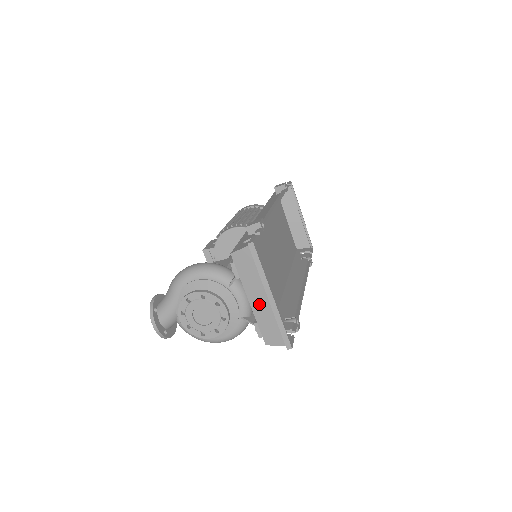
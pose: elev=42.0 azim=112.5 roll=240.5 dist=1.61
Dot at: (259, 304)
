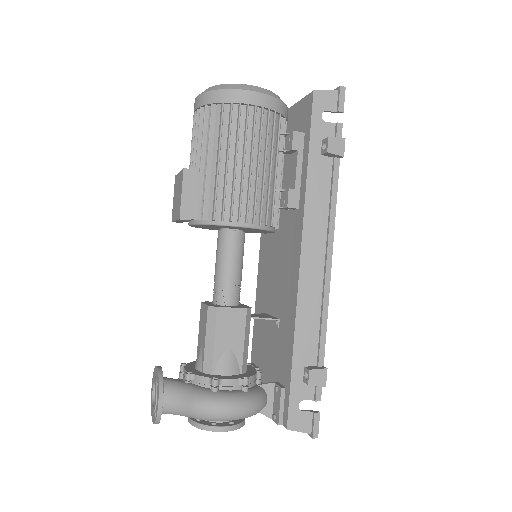
Dot at: occluded
